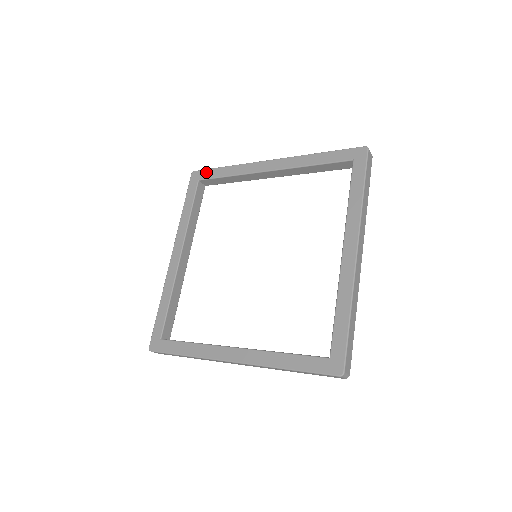
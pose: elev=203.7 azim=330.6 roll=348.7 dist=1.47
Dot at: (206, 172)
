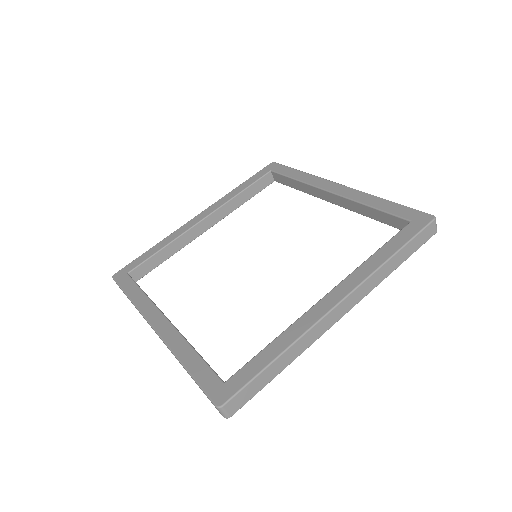
Dot at: (282, 167)
